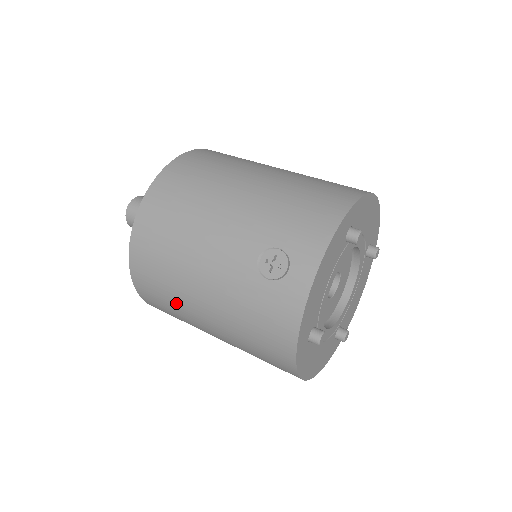
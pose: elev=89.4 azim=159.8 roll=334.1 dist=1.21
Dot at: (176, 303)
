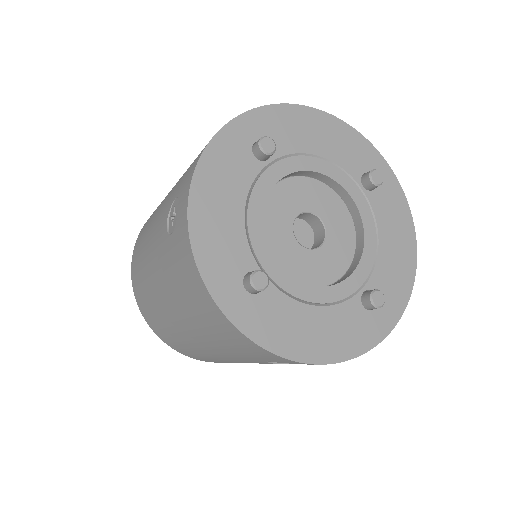
Dot at: (168, 328)
